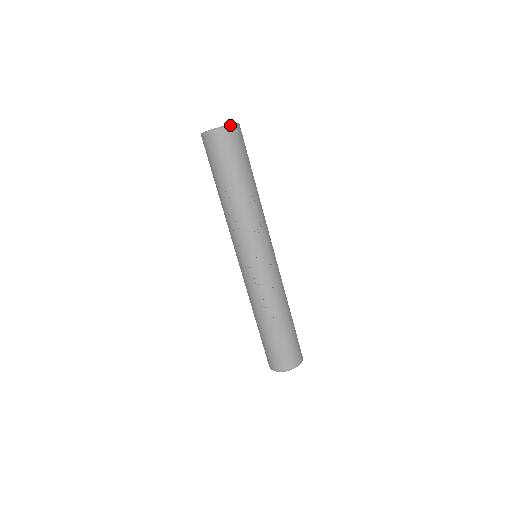
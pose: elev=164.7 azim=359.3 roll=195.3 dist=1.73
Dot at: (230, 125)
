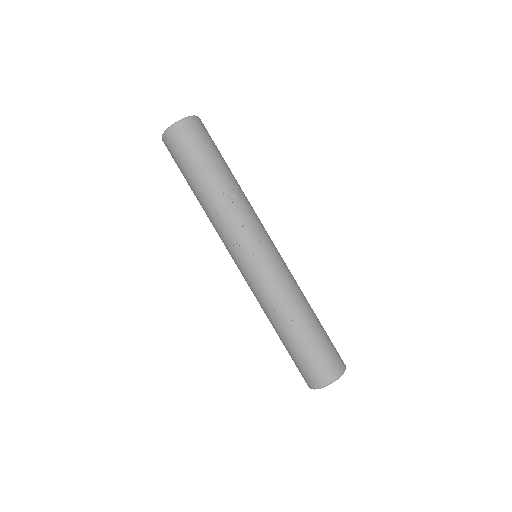
Dot at: (186, 117)
